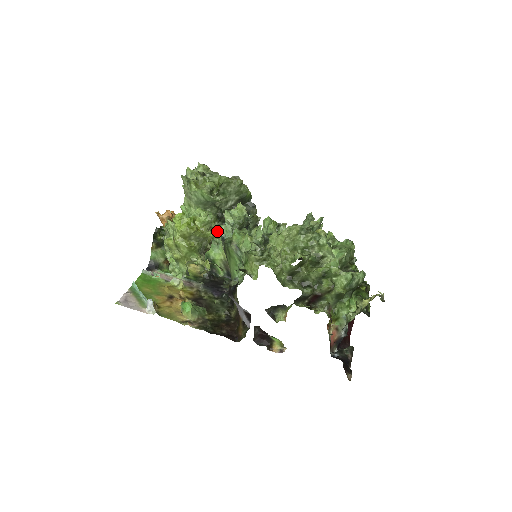
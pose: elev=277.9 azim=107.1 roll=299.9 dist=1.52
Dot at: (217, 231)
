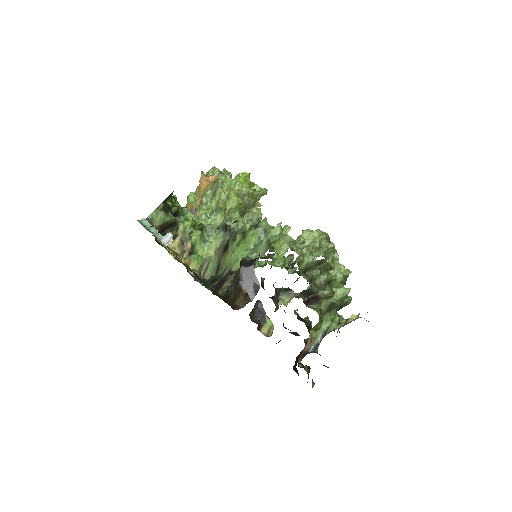
Dot at: (256, 209)
